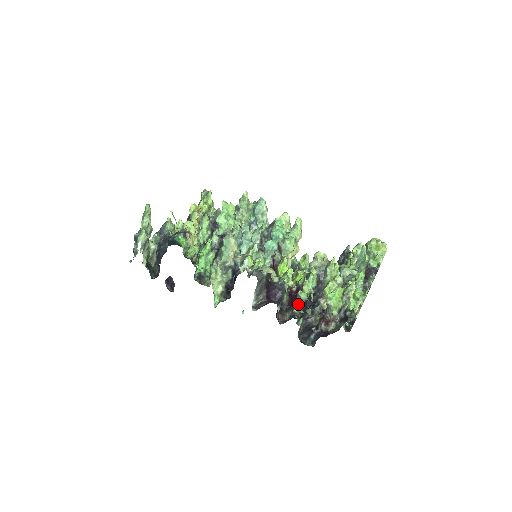
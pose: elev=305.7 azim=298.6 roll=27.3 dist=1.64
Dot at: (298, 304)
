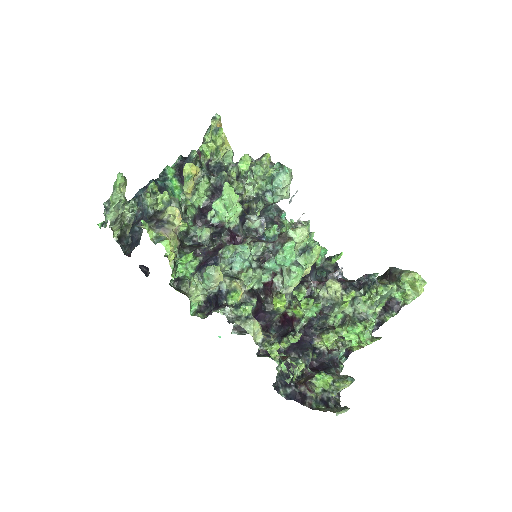
Dot at: (286, 343)
